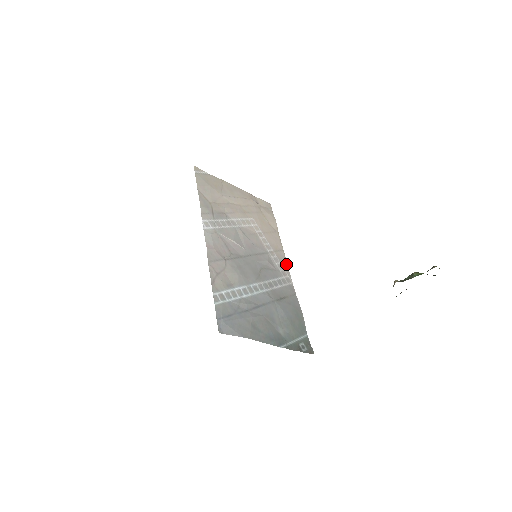
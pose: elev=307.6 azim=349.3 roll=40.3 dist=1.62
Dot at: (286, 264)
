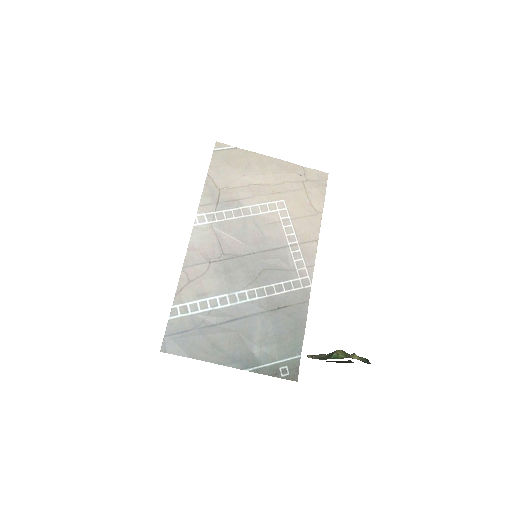
Dot at: (313, 260)
